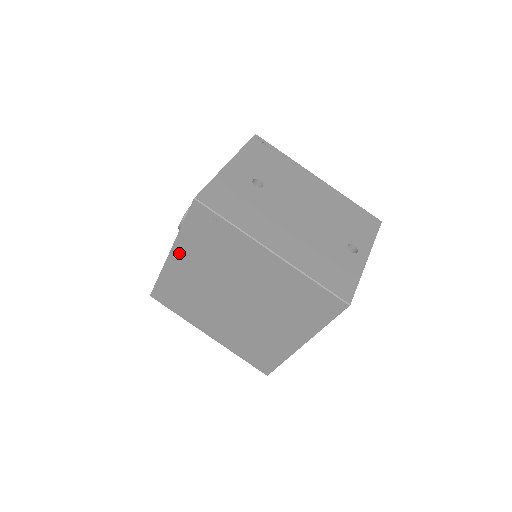
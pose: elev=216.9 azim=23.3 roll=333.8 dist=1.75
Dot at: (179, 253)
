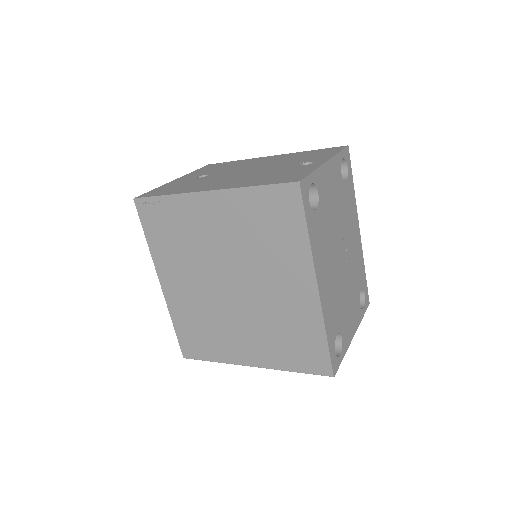
Dot at: (164, 274)
